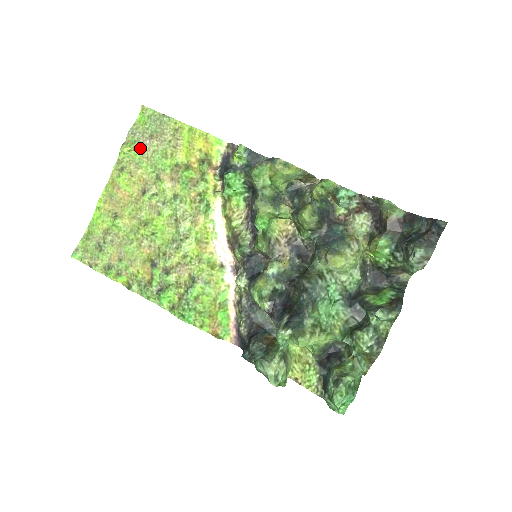
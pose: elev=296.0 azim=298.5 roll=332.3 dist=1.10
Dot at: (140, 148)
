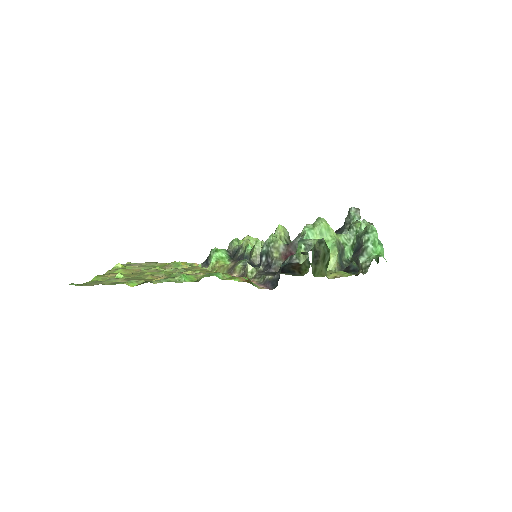
Dot at: (131, 266)
